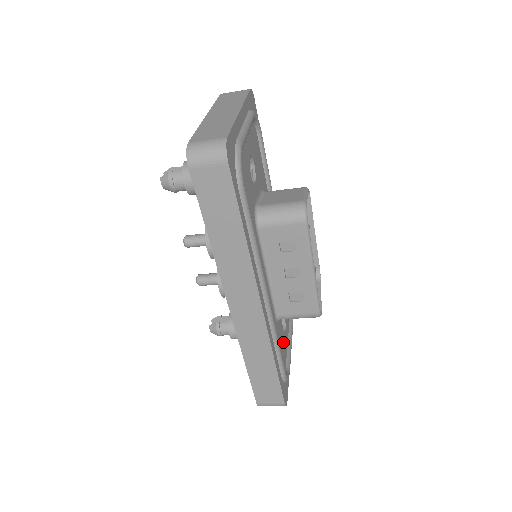
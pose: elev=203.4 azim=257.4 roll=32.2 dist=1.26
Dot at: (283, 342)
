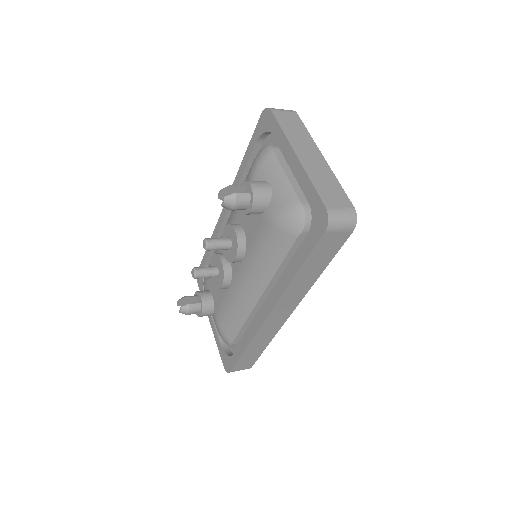
Dot at: occluded
